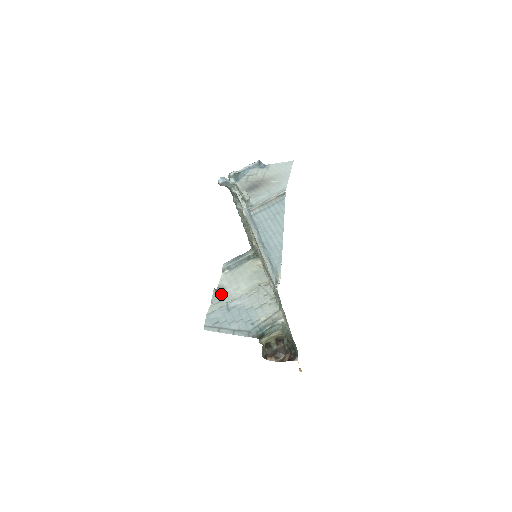
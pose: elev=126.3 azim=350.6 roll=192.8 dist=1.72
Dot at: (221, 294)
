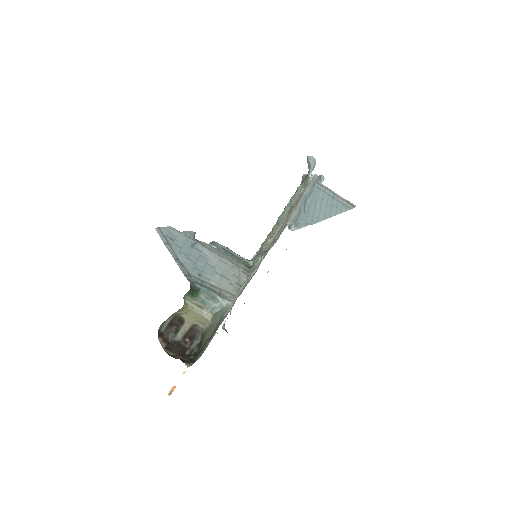
Dot at: (196, 240)
